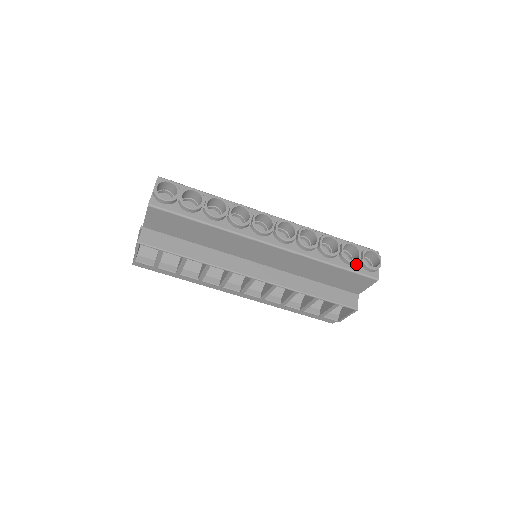
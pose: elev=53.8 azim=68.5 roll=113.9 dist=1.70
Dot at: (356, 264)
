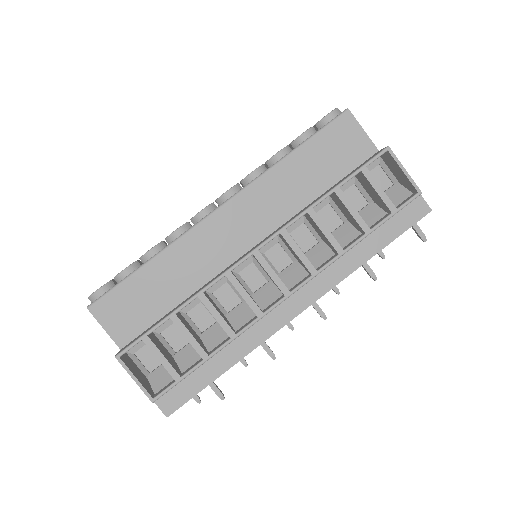
Dot at: occluded
